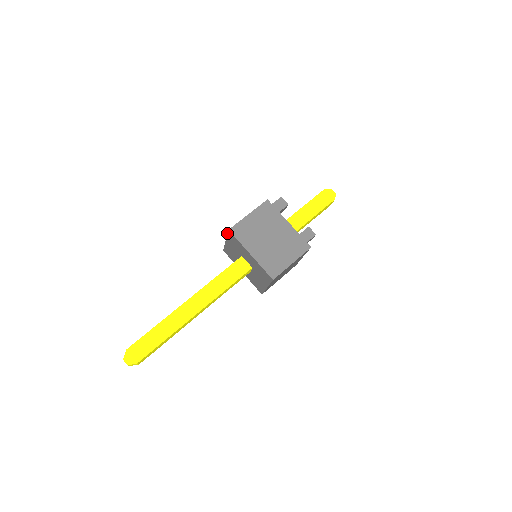
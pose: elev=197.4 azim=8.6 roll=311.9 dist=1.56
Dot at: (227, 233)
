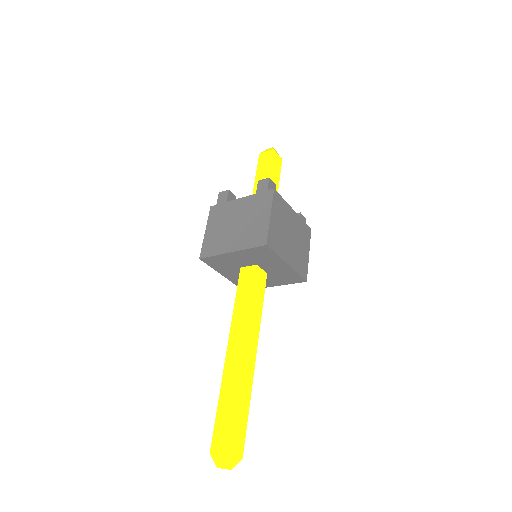
Dot at: occluded
